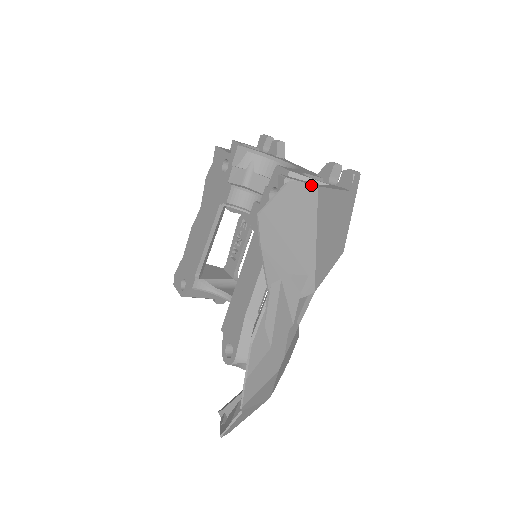
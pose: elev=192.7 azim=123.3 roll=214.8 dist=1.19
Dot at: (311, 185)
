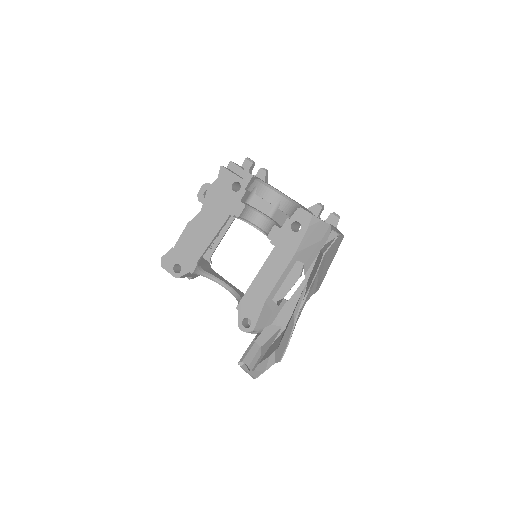
Dot at: (343, 236)
